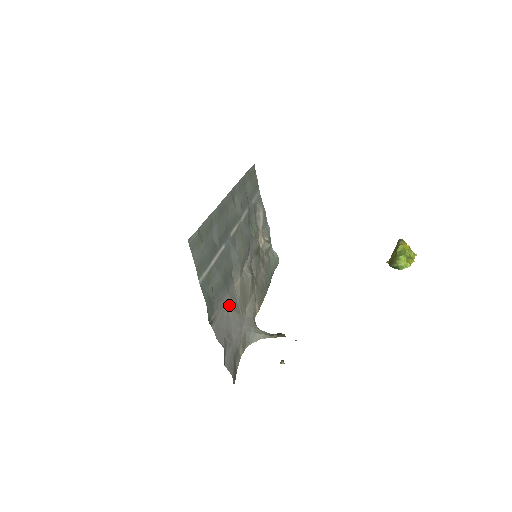
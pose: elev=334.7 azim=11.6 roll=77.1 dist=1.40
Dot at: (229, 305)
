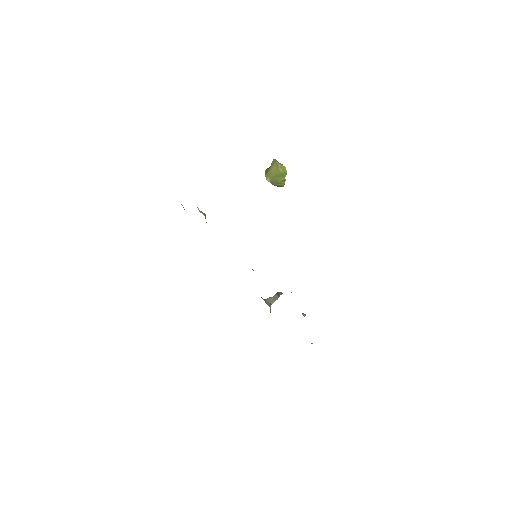
Dot at: occluded
